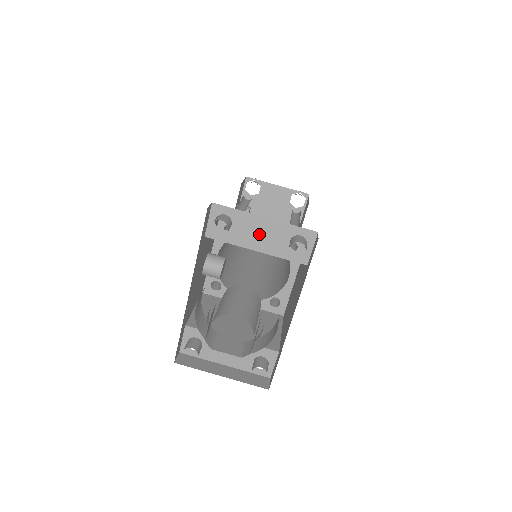
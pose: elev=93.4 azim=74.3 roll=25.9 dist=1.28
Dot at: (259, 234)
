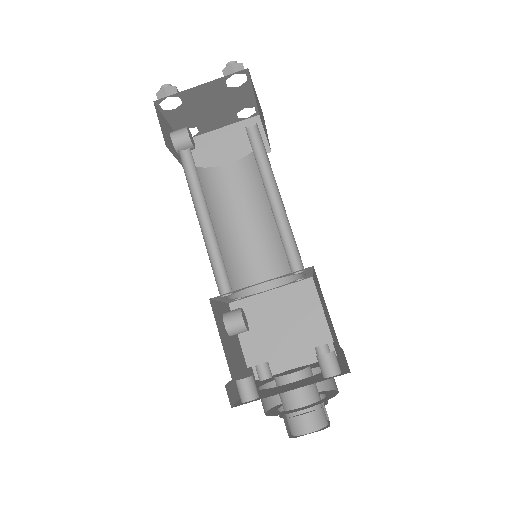
Dot at: occluded
